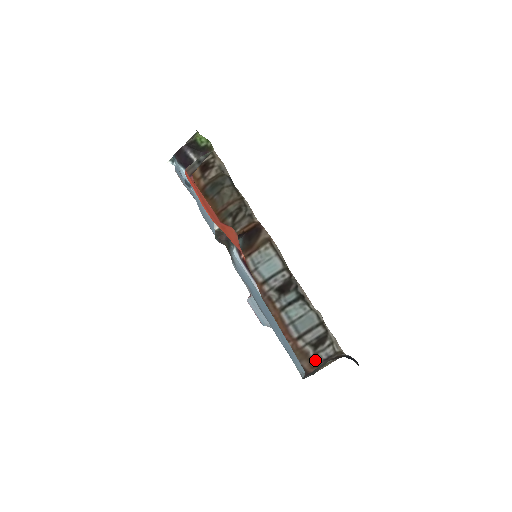
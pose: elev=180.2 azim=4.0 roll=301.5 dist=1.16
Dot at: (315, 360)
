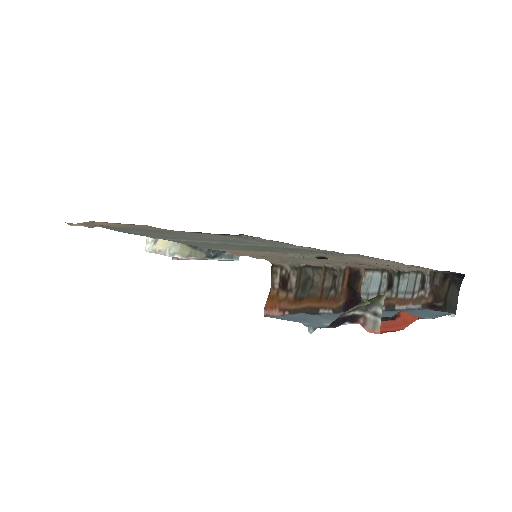
Dot at: (427, 294)
